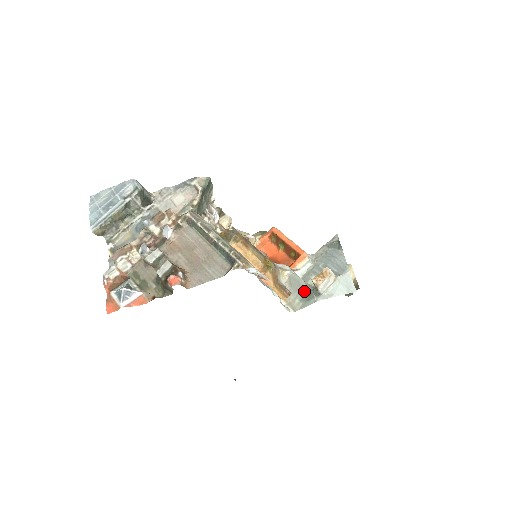
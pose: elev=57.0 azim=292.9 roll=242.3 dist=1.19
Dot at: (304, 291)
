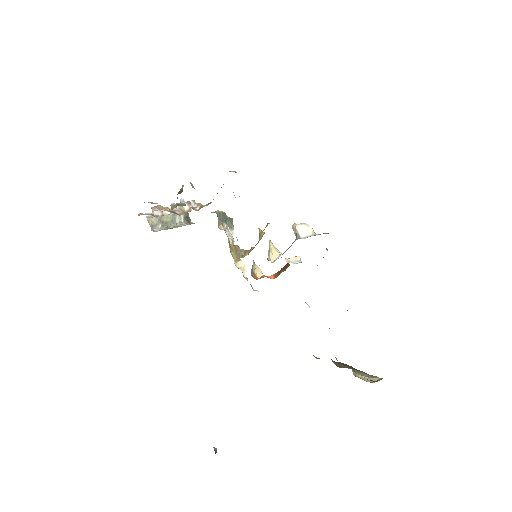
Dot at: occluded
